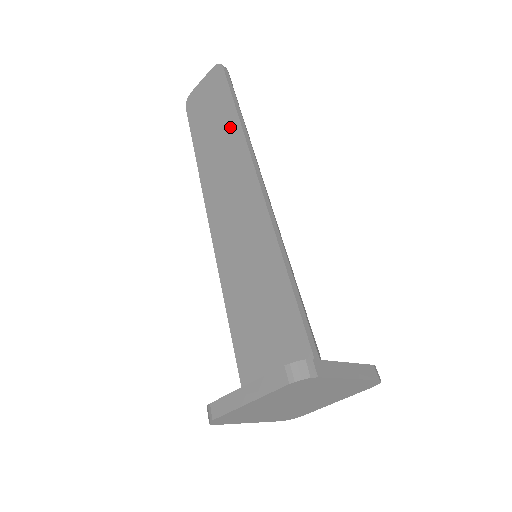
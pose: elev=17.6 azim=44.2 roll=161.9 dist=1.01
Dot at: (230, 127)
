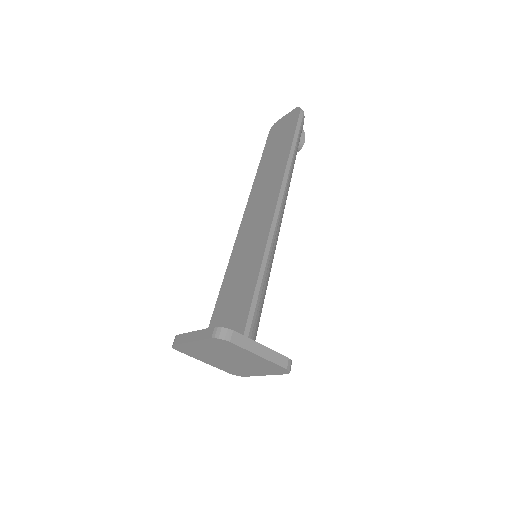
Dot at: (282, 158)
